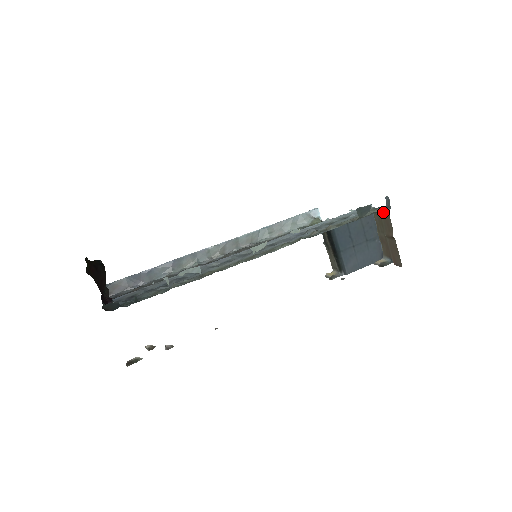
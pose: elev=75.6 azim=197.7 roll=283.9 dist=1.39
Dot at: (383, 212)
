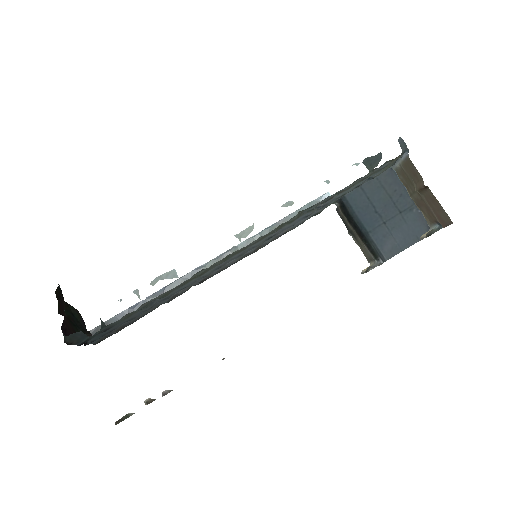
Dot at: (403, 162)
